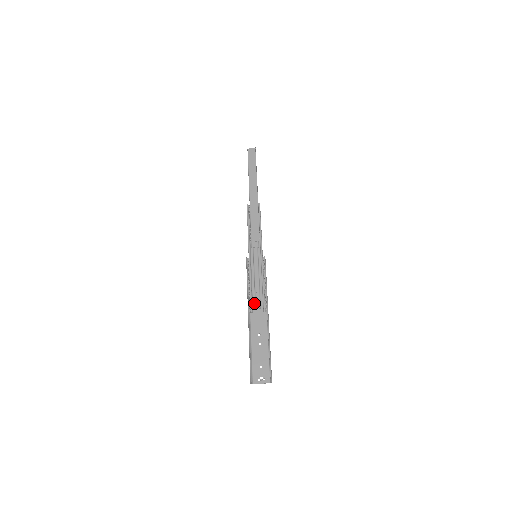
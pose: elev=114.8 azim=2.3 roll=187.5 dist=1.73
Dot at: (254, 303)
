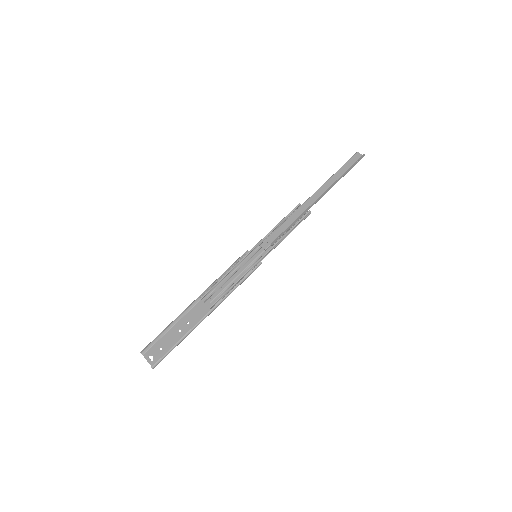
Dot at: (212, 294)
